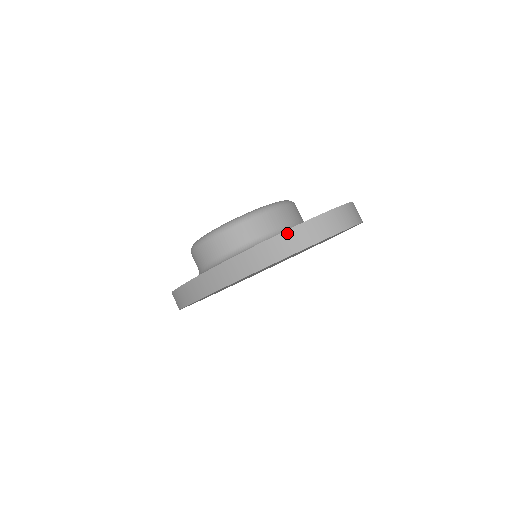
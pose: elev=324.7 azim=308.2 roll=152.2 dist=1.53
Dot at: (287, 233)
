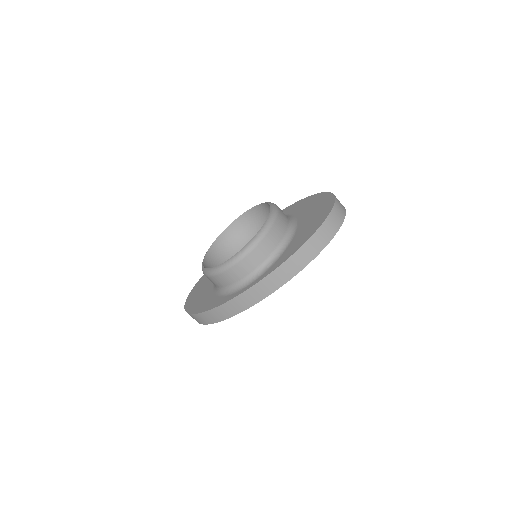
Dot at: (313, 238)
